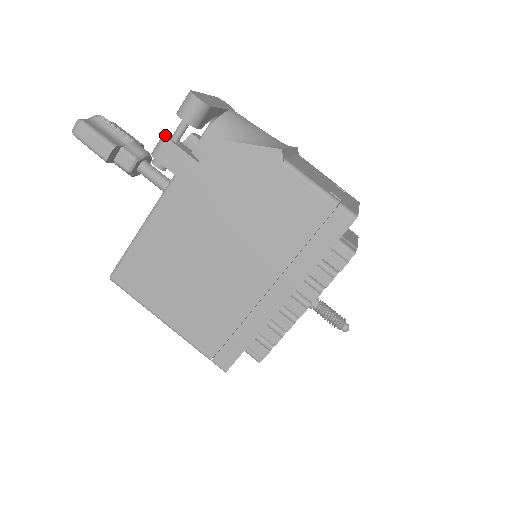
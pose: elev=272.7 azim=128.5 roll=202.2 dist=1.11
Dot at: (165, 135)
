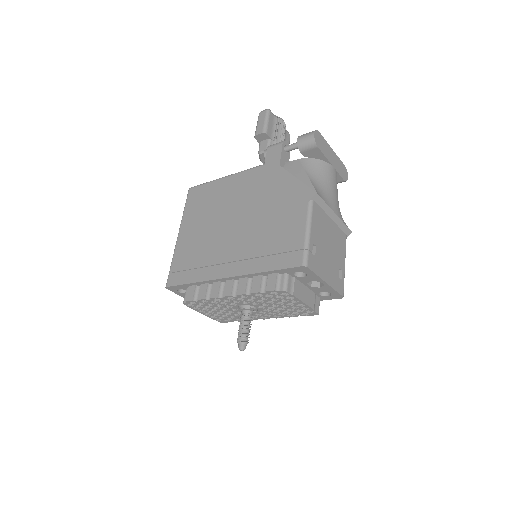
Dot at: (284, 141)
